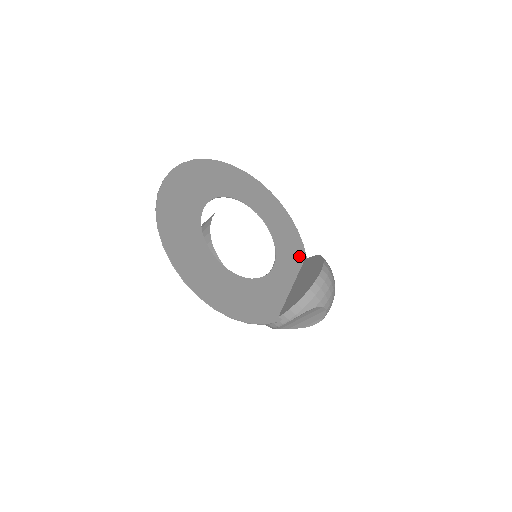
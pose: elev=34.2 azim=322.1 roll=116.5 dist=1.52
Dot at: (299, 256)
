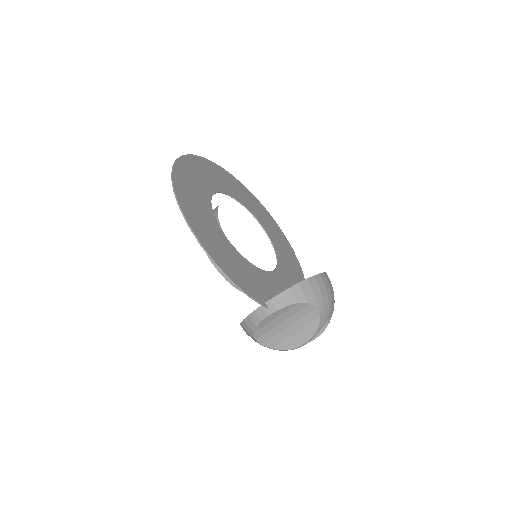
Dot at: occluded
